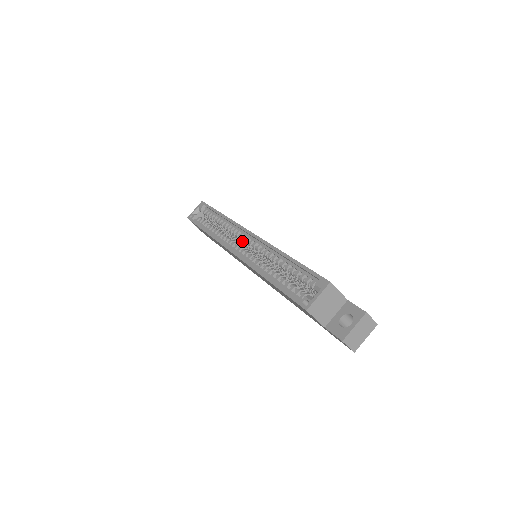
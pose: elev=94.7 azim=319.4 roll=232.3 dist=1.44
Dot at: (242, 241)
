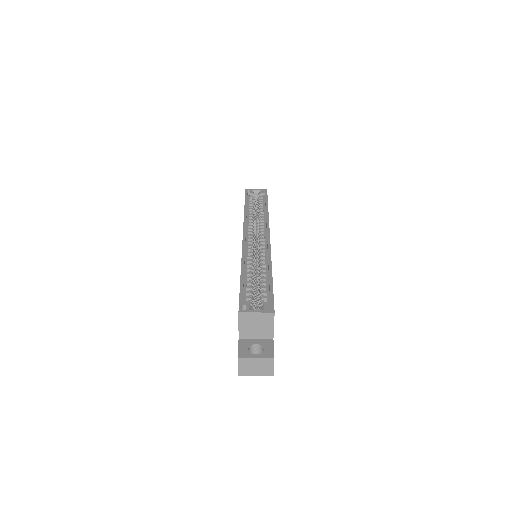
Dot at: (258, 237)
